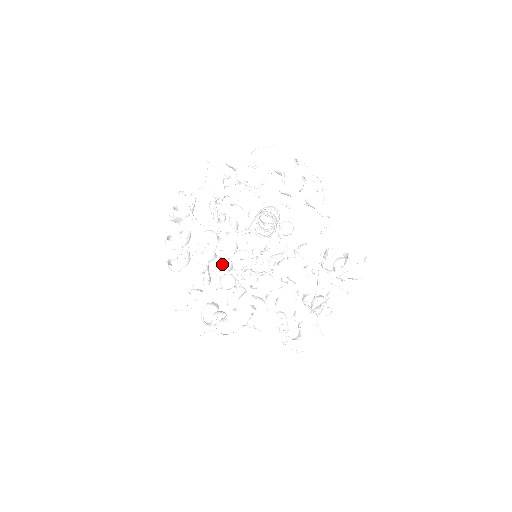
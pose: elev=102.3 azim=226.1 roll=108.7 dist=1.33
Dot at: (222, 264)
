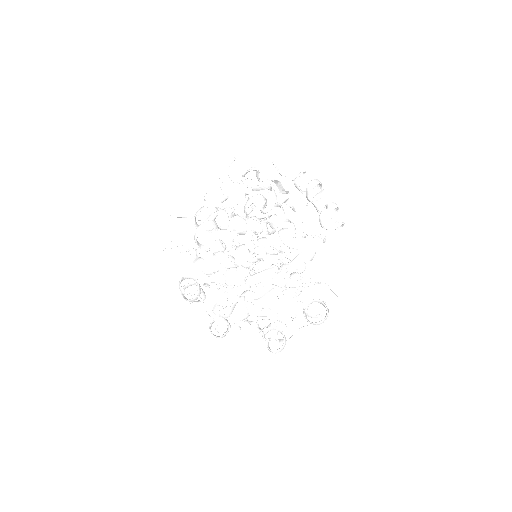
Dot at: (220, 210)
